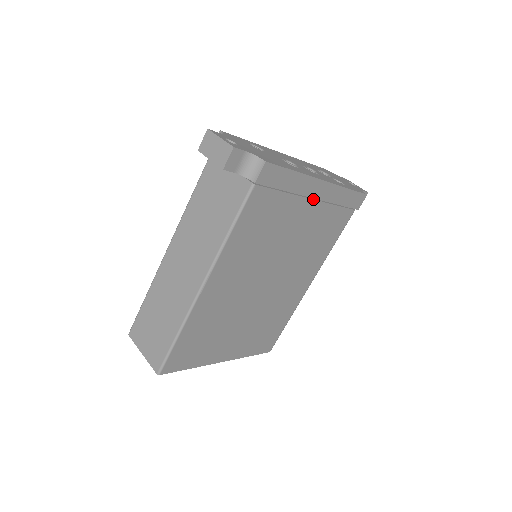
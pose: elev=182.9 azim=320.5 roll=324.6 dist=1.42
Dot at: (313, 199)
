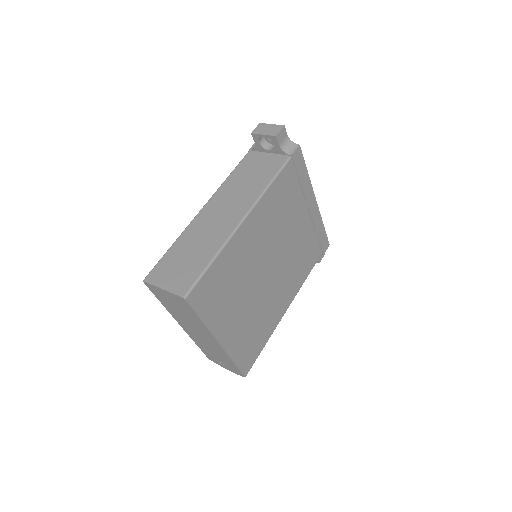
Dot at: (308, 210)
